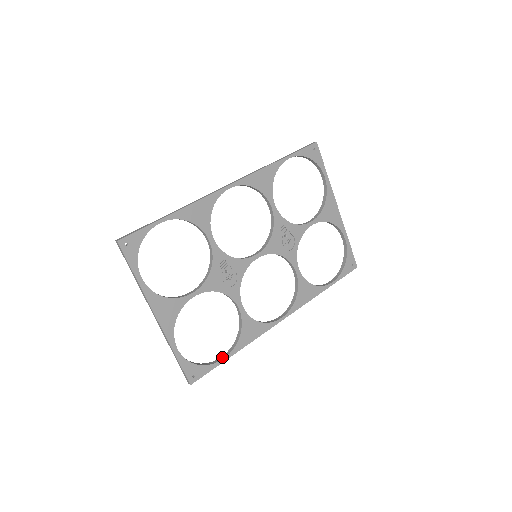
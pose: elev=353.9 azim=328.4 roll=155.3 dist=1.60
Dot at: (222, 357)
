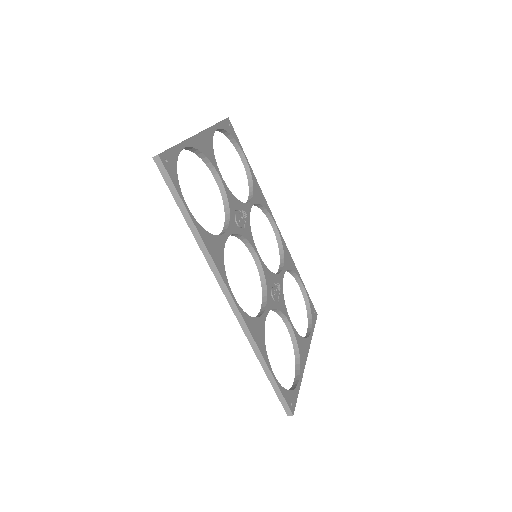
Dot at: (185, 208)
